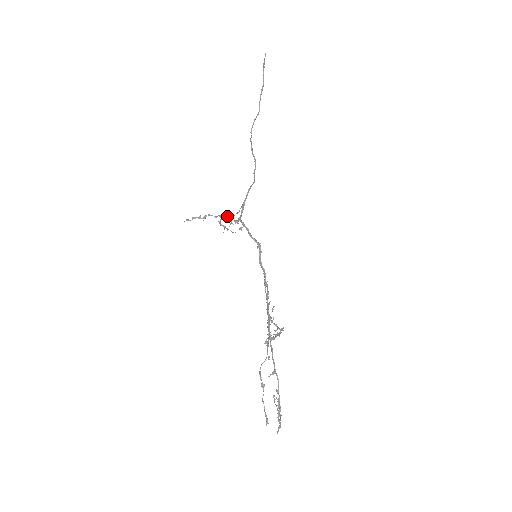
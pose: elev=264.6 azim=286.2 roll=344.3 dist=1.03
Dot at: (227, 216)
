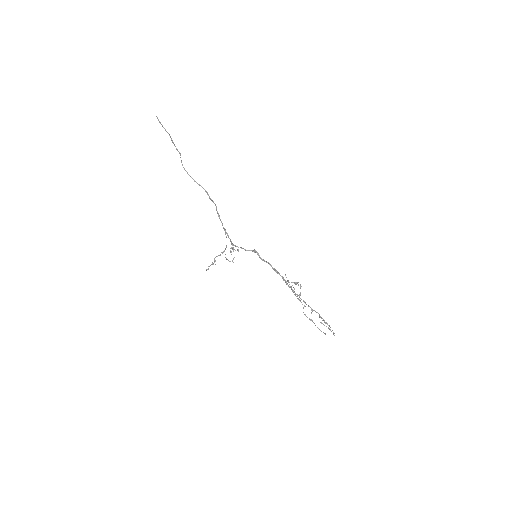
Dot at: (225, 249)
